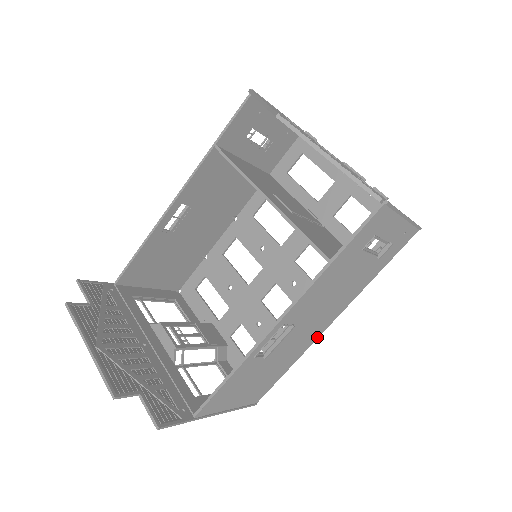
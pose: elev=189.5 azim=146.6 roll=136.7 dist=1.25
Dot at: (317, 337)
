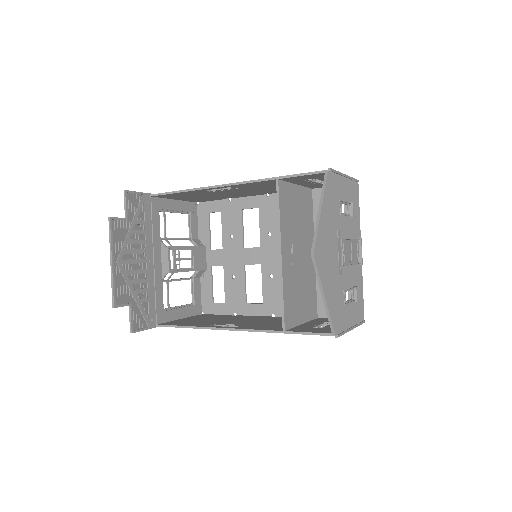
Dot at: occluded
